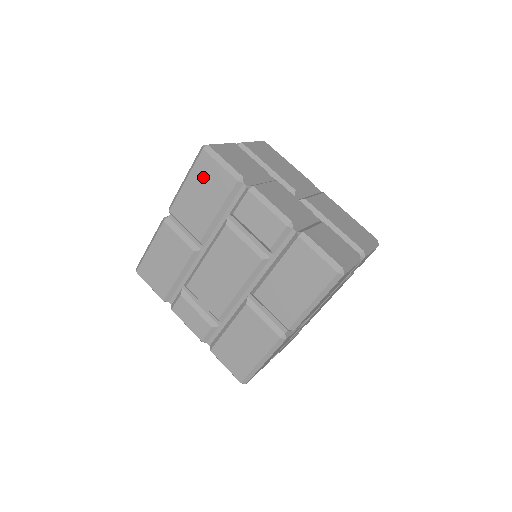
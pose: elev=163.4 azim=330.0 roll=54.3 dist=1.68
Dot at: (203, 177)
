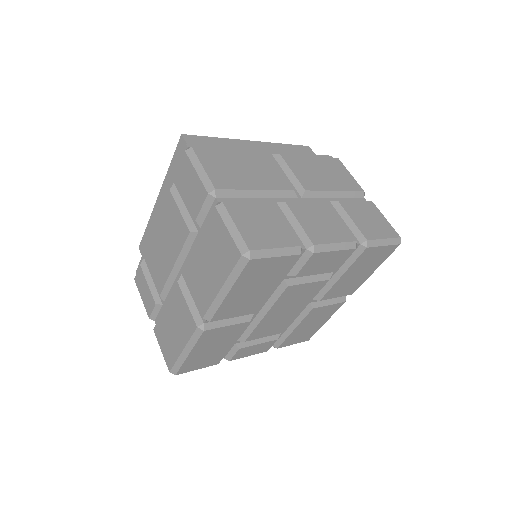
Dot at: (254, 277)
